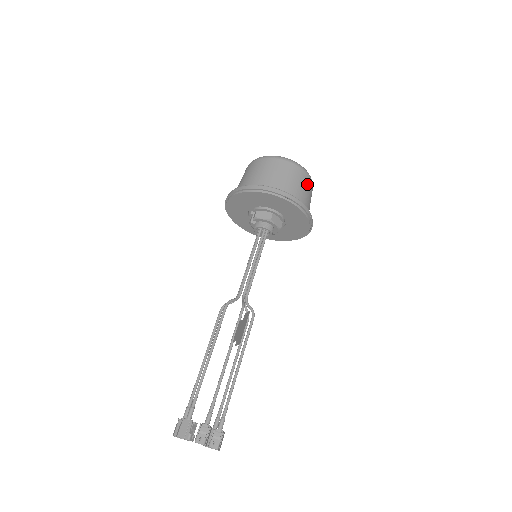
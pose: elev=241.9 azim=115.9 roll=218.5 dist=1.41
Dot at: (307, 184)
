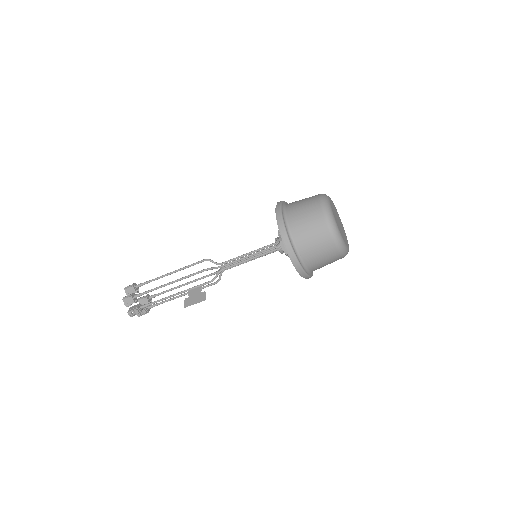
Dot at: (334, 261)
